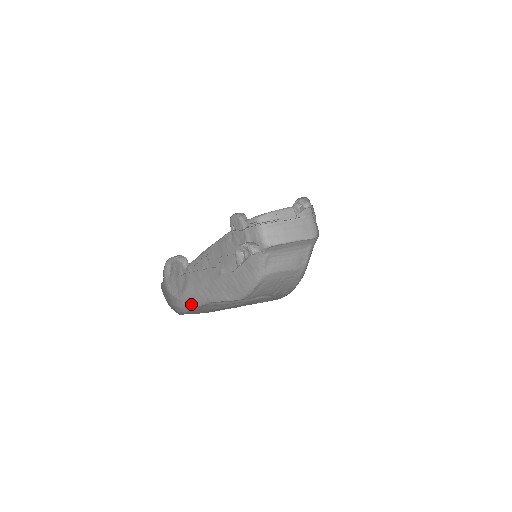
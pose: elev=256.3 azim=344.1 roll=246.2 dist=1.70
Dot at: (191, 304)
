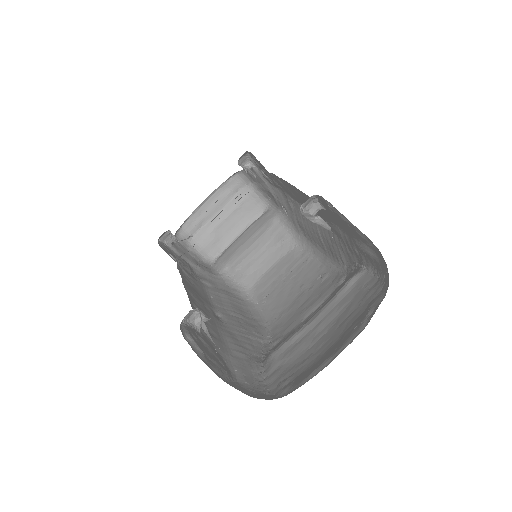
Dot at: (252, 378)
